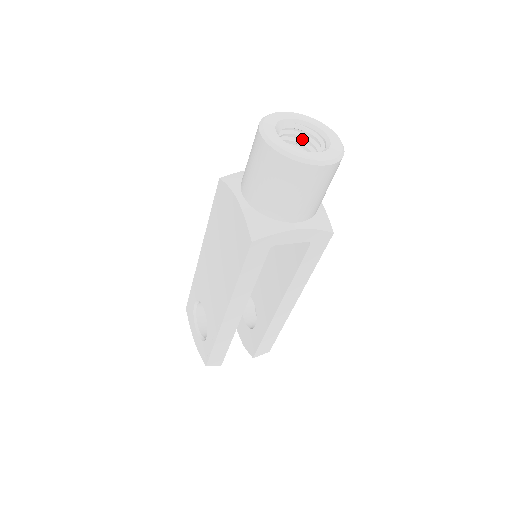
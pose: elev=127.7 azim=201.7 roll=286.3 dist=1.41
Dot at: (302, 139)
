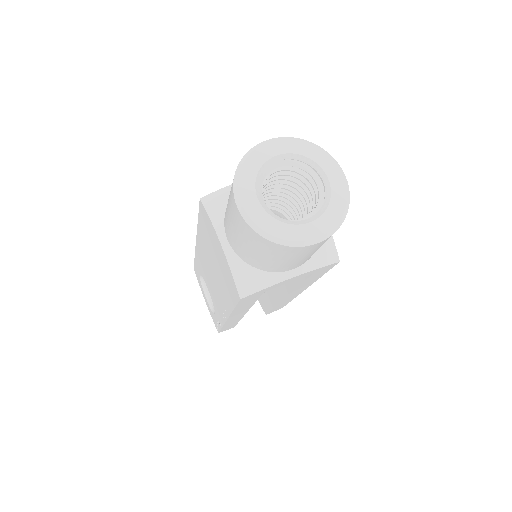
Dot at: (296, 170)
